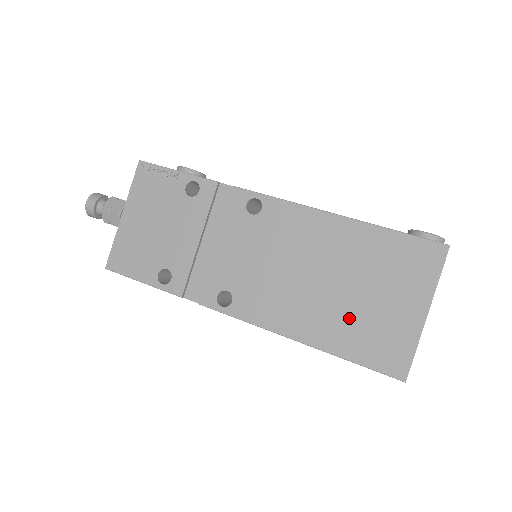
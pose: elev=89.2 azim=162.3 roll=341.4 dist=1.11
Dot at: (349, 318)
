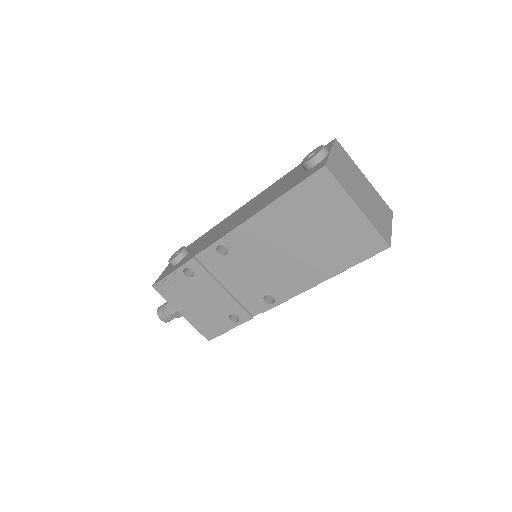
Dot at: (329, 249)
